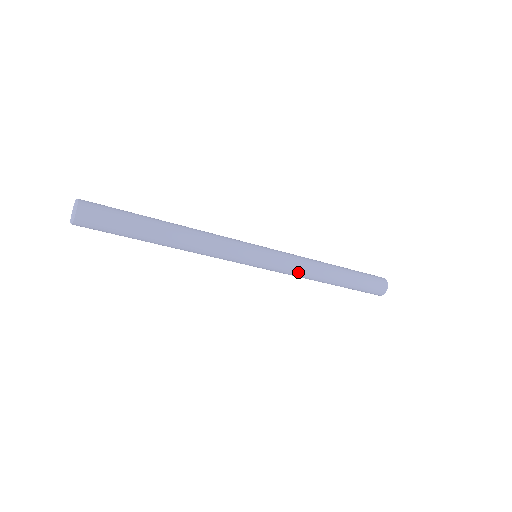
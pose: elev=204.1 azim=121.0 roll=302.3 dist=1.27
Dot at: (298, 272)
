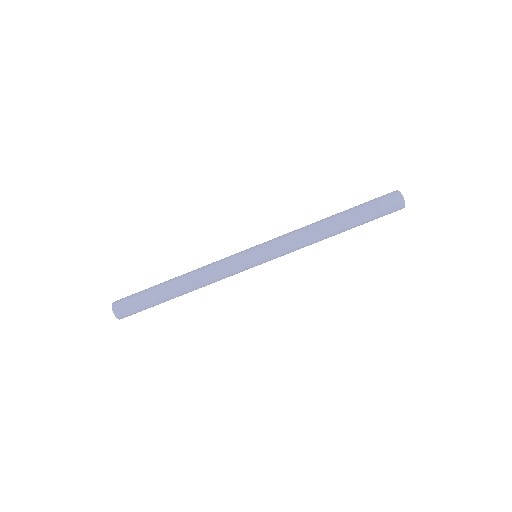
Dot at: (297, 243)
